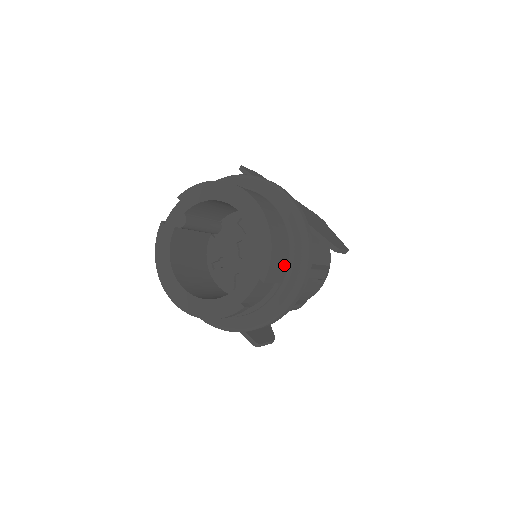
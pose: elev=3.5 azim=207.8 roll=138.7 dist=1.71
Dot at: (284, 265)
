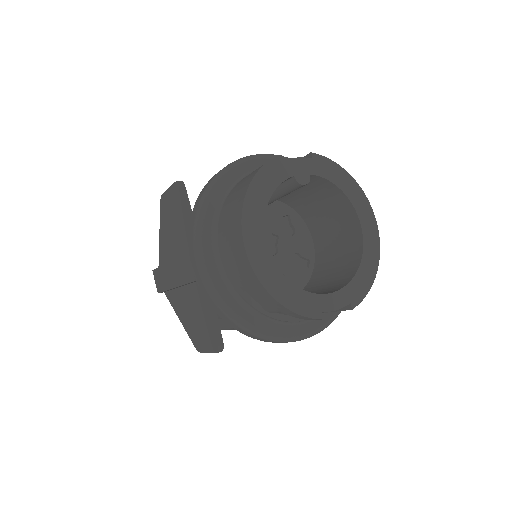
Dot at: occluded
